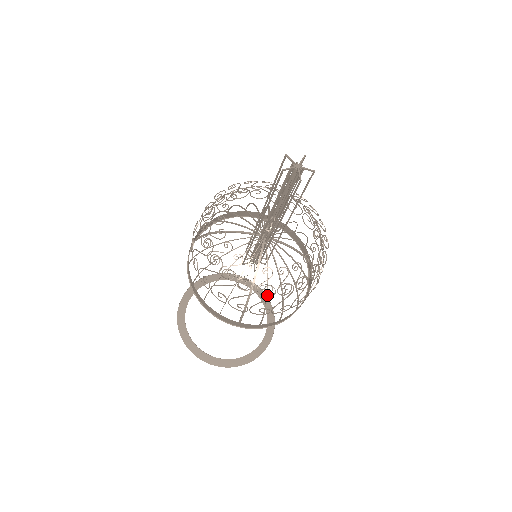
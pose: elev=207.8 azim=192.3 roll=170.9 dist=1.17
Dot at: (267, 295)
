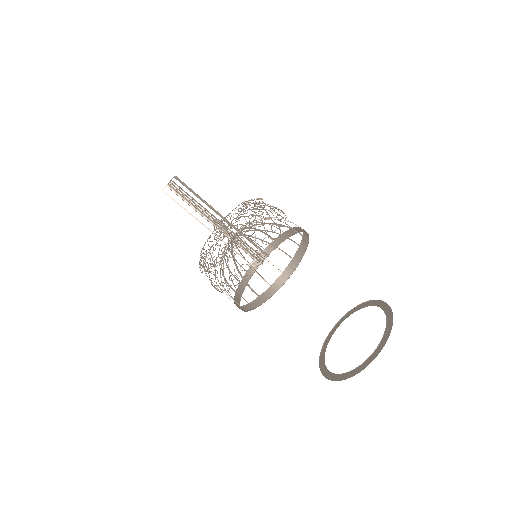
Dot at: occluded
